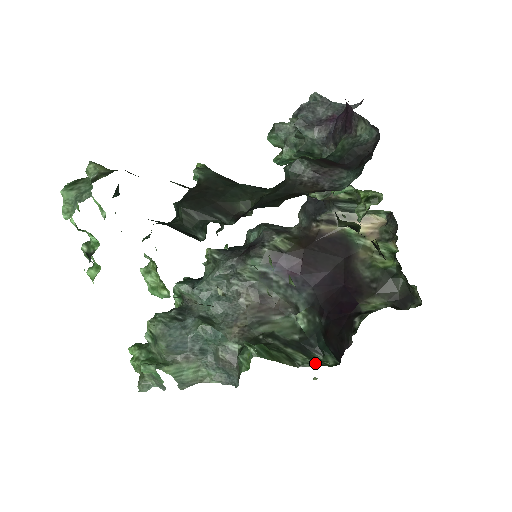
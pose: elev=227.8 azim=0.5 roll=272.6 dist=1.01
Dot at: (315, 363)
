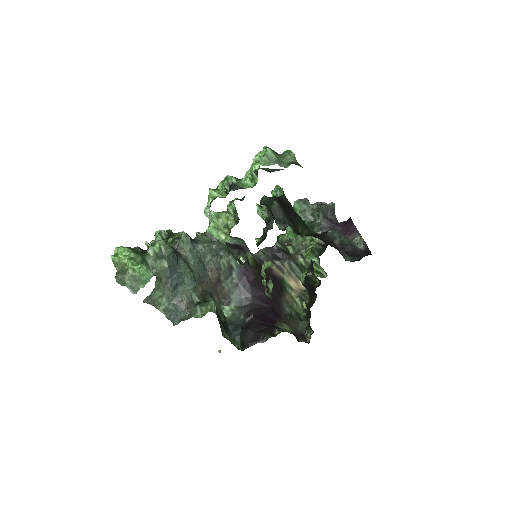
Dot at: (232, 341)
